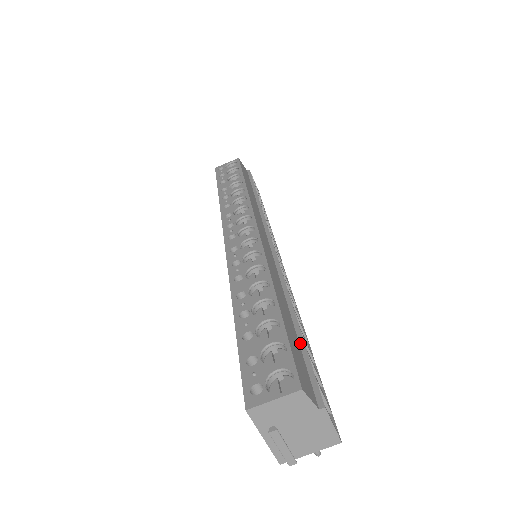
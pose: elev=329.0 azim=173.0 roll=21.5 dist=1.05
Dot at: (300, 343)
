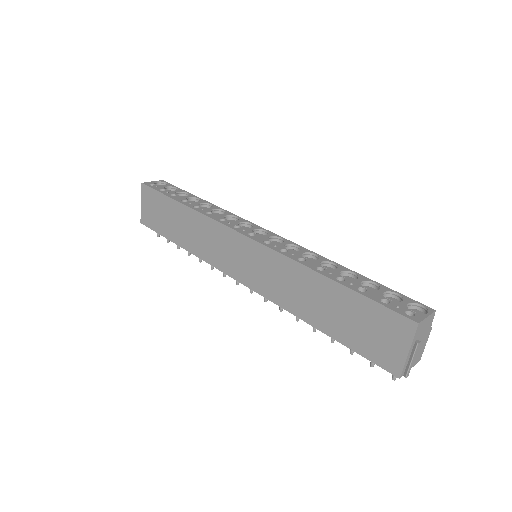
Dot at: occluded
